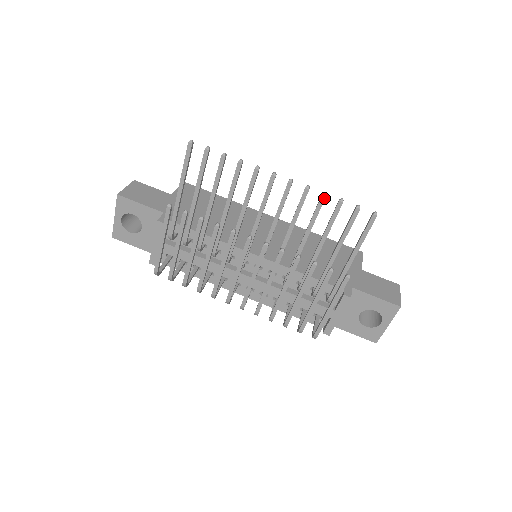
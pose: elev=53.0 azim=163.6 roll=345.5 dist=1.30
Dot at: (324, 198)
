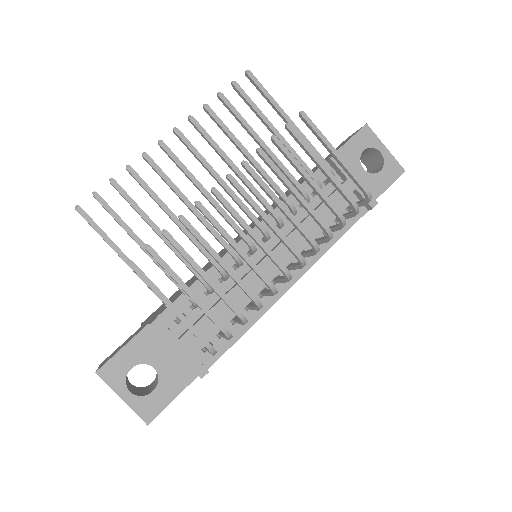
Dot at: (209, 108)
